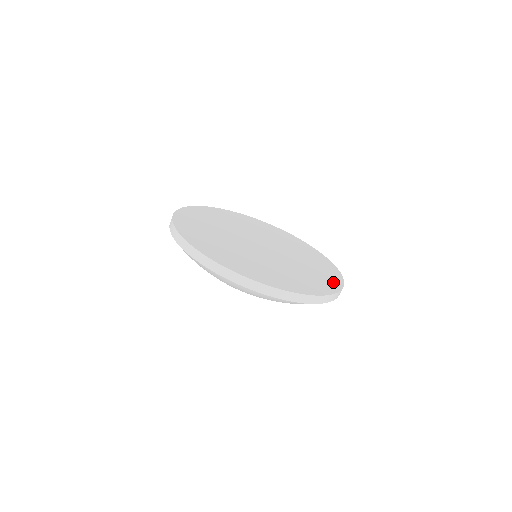
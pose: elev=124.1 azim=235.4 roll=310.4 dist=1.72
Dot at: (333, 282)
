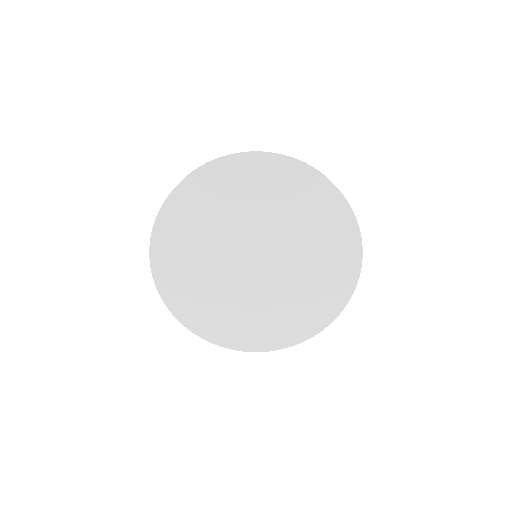
Dot at: (350, 248)
